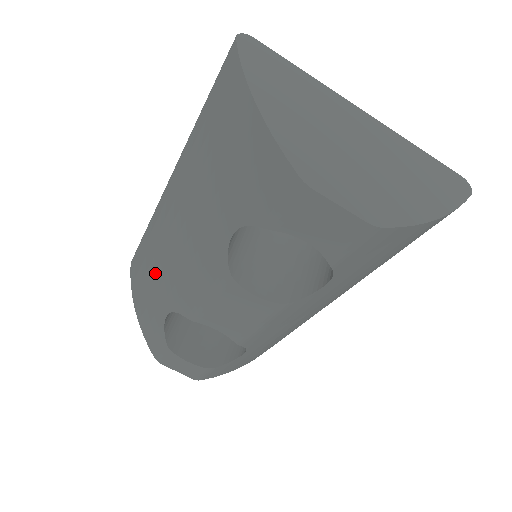
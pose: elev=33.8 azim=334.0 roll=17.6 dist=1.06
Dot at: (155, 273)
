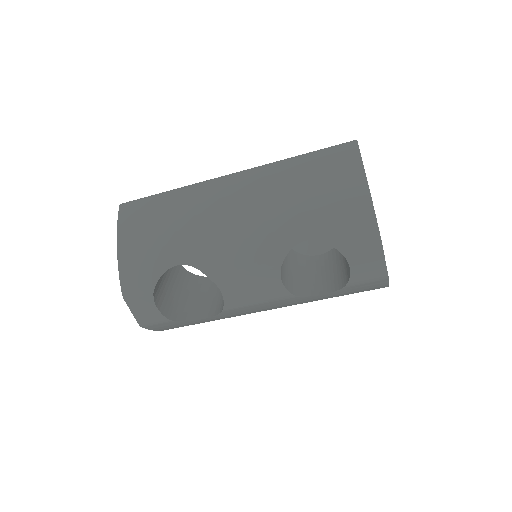
Dot at: (180, 230)
